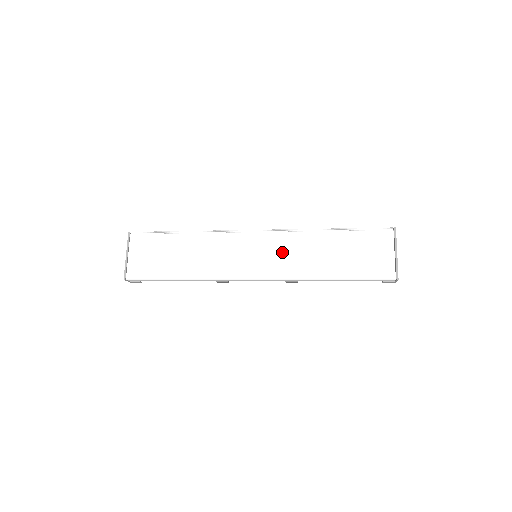
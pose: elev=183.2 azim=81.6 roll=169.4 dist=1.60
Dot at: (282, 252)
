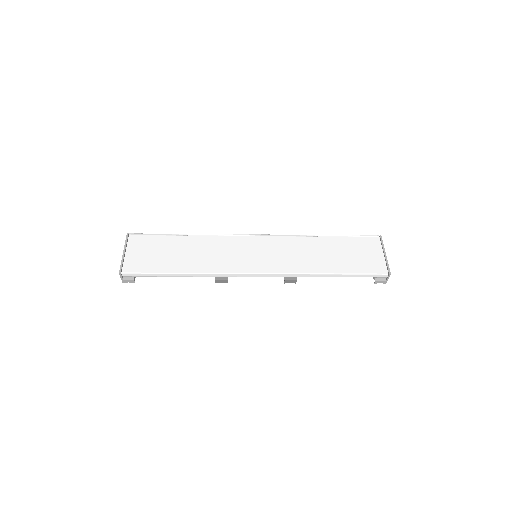
Dot at: (281, 252)
